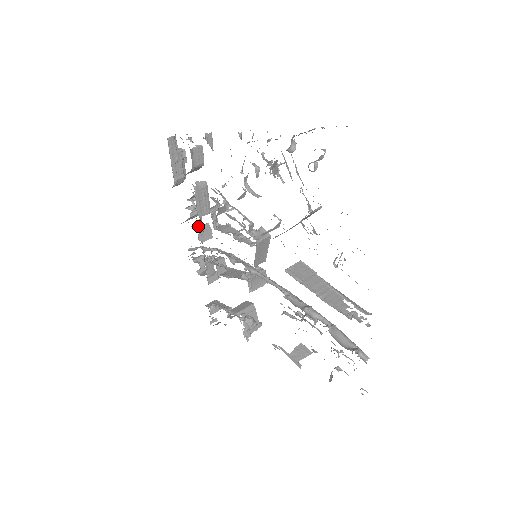
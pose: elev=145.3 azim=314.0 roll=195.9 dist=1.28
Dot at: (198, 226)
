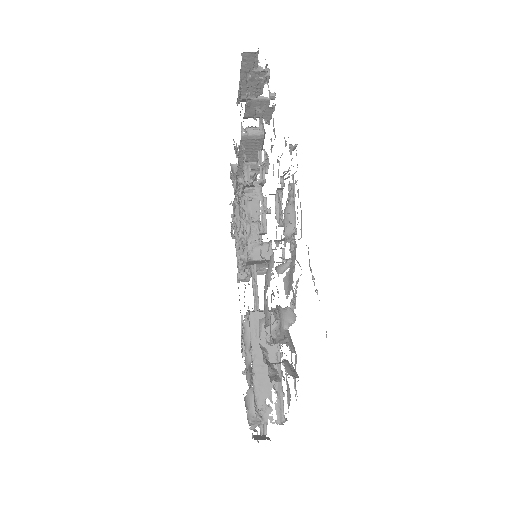
Dot at: occluded
